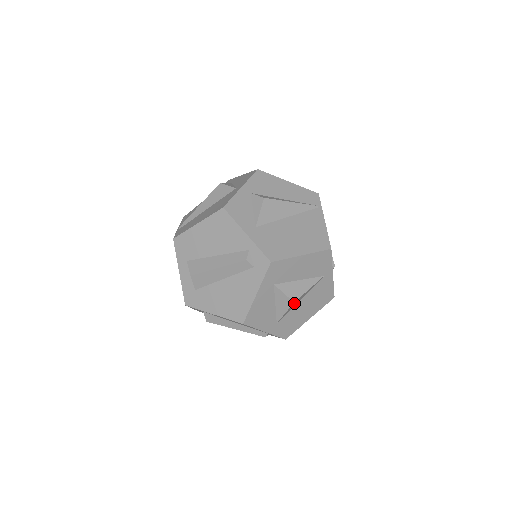
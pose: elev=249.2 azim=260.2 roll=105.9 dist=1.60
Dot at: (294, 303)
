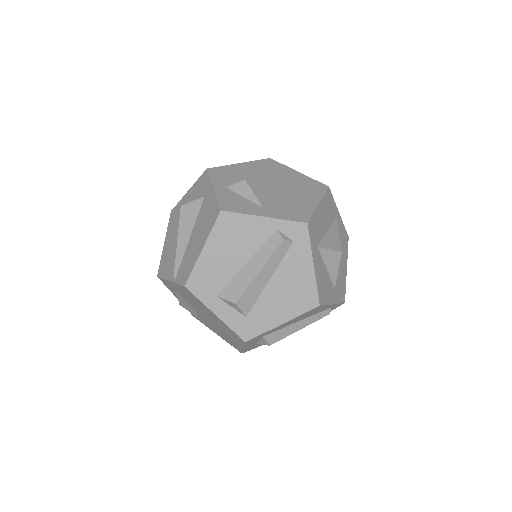
Dot at: occluded
